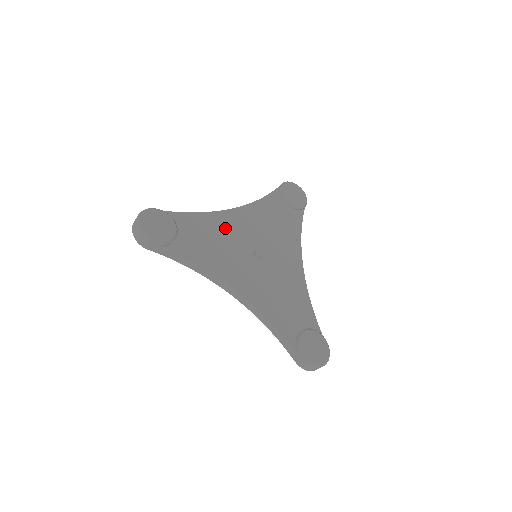
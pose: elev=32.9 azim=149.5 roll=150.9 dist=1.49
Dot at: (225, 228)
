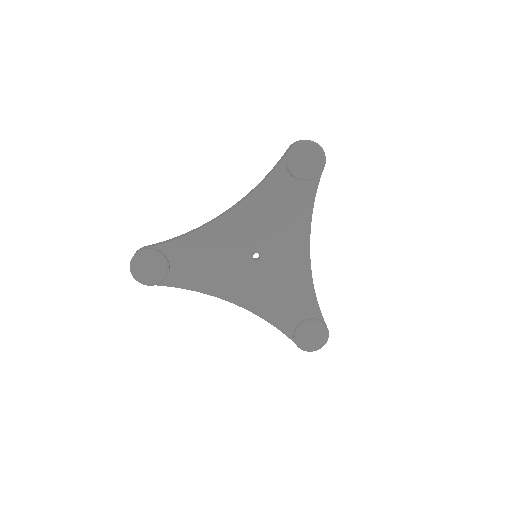
Dot at: (218, 242)
